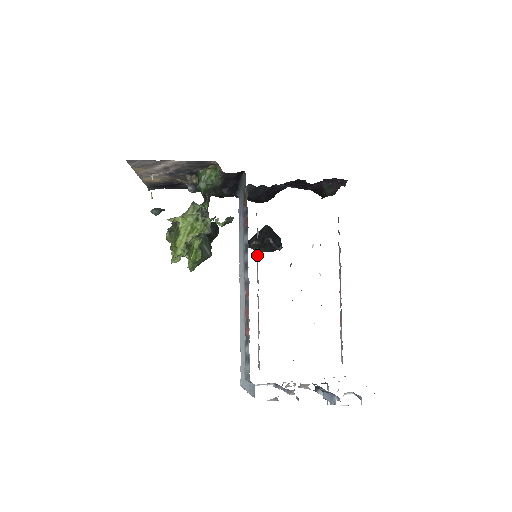
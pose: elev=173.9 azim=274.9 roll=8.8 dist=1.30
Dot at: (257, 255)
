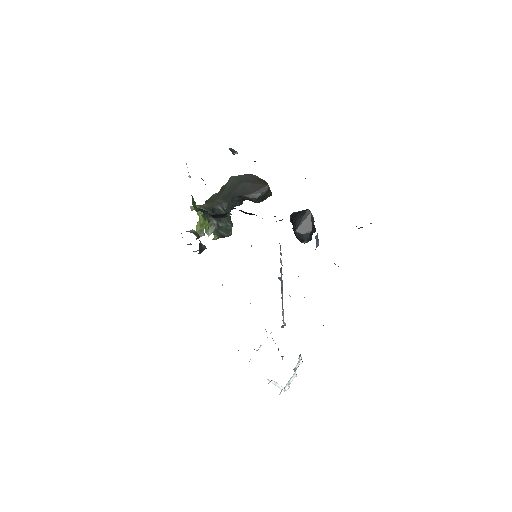
Dot at: occluded
